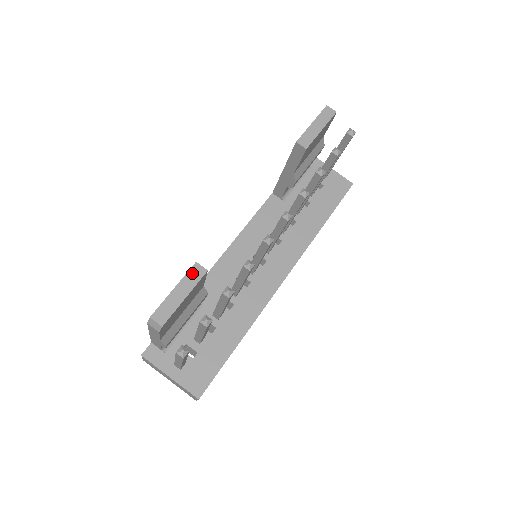
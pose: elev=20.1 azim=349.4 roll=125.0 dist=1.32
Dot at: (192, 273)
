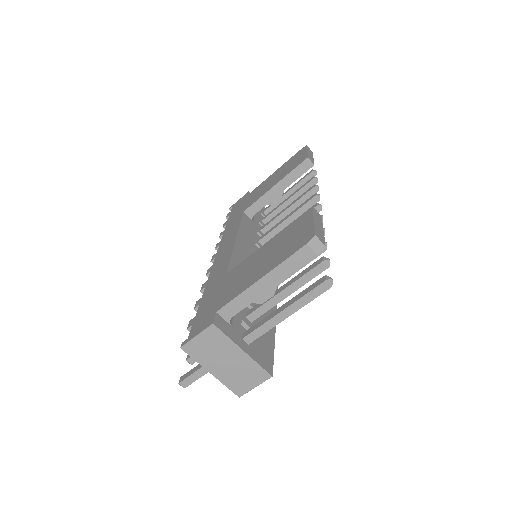
Dot at: (316, 213)
